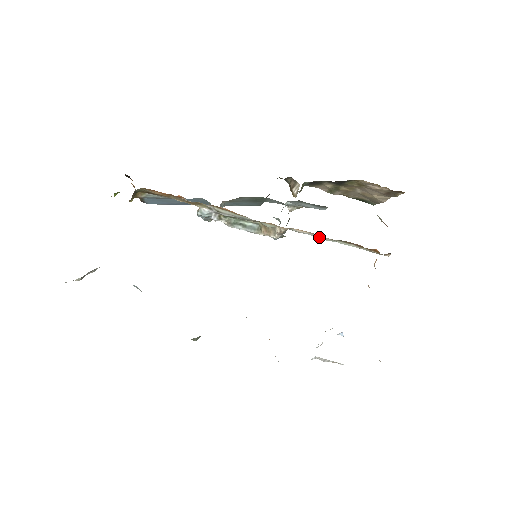
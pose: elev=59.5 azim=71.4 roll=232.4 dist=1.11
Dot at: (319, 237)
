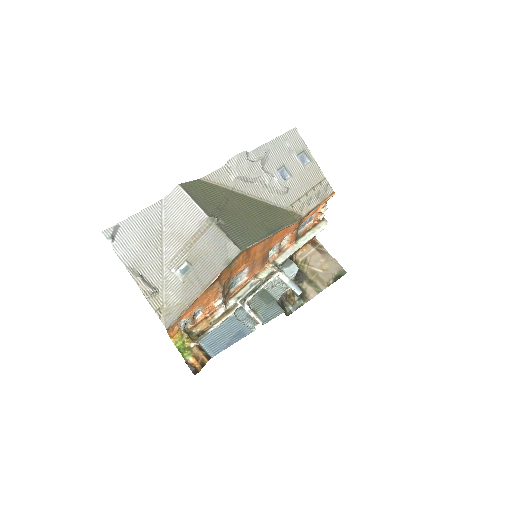
Dot at: (292, 251)
